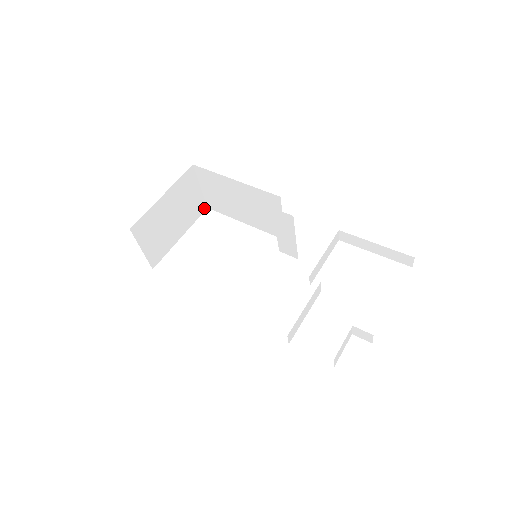
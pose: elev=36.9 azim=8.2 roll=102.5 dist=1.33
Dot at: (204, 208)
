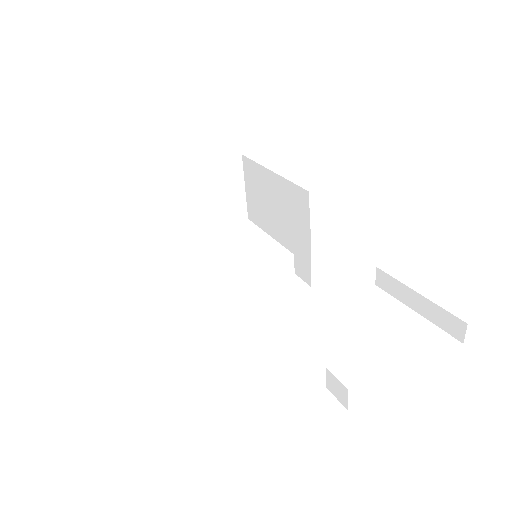
Dot at: (244, 216)
